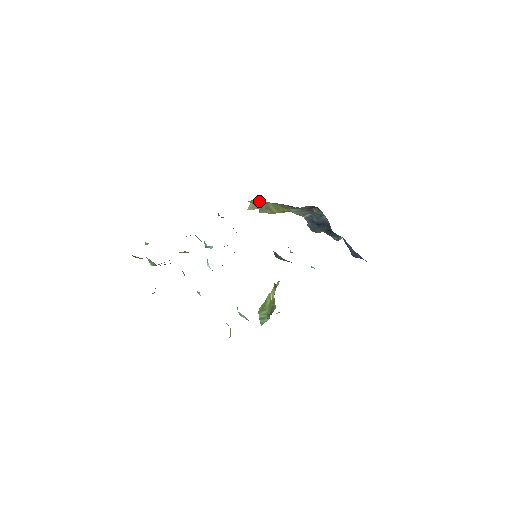
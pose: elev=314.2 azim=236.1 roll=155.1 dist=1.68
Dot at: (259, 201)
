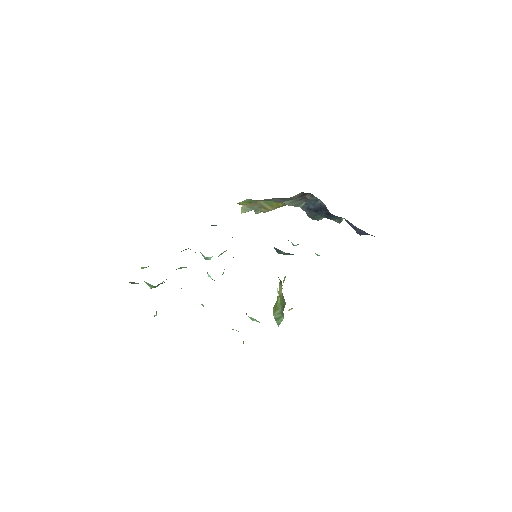
Dot at: (249, 201)
